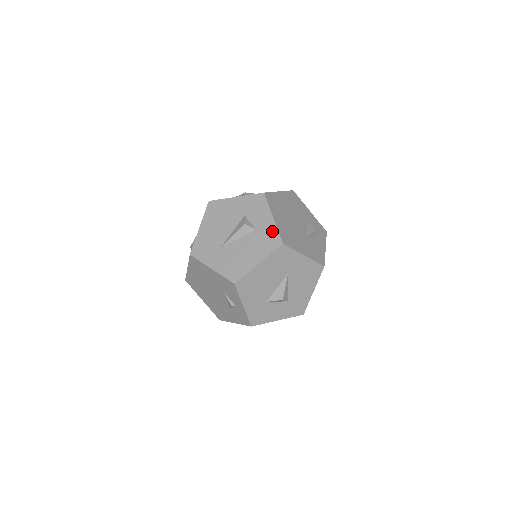
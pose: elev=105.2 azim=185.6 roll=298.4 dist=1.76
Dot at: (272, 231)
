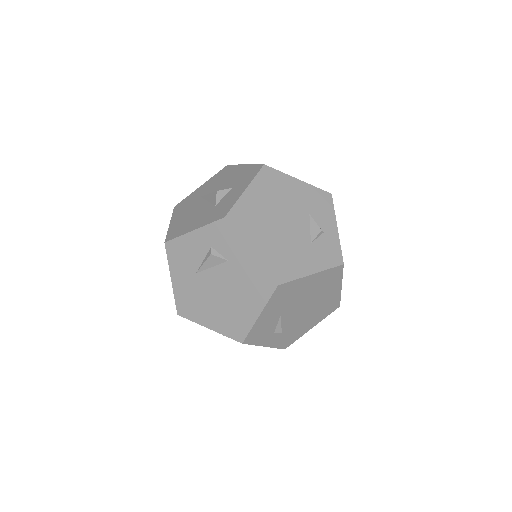
Dot at: occluded
